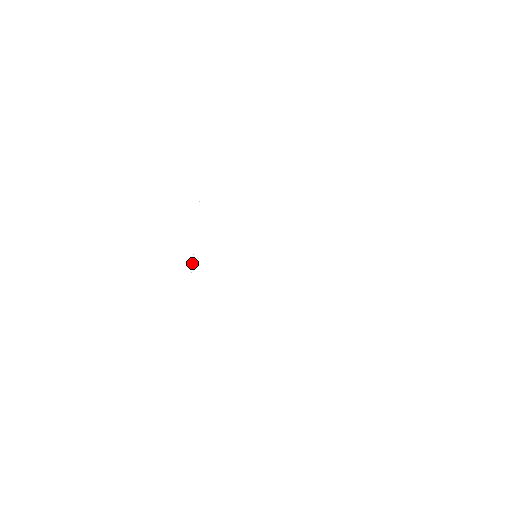
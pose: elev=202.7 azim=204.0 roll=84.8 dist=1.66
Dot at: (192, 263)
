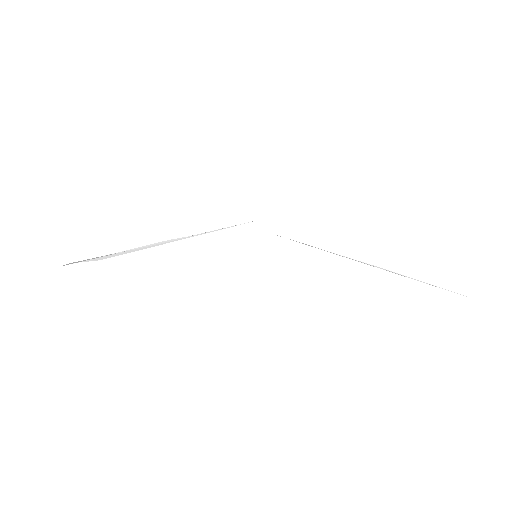
Dot at: (184, 238)
